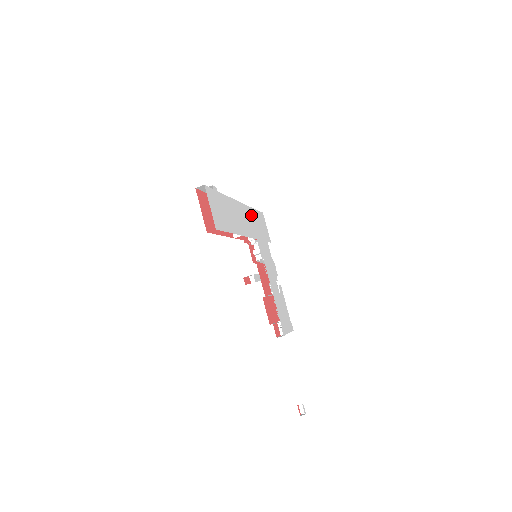
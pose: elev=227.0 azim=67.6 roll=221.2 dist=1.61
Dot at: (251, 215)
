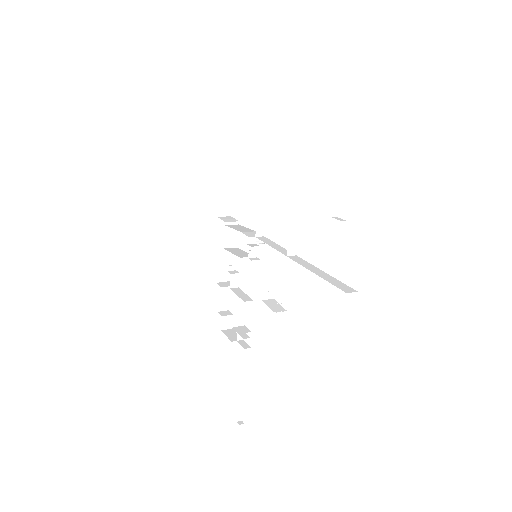
Dot at: occluded
